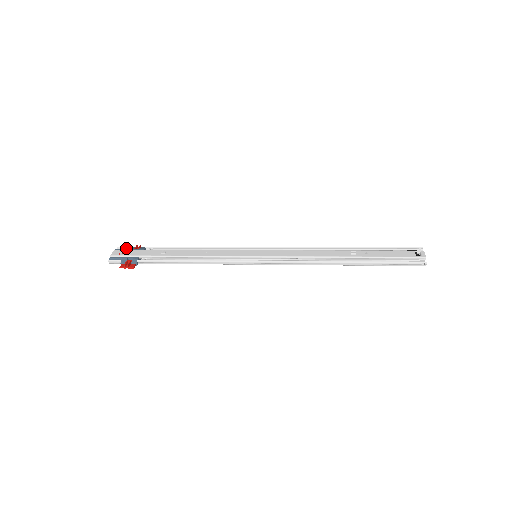
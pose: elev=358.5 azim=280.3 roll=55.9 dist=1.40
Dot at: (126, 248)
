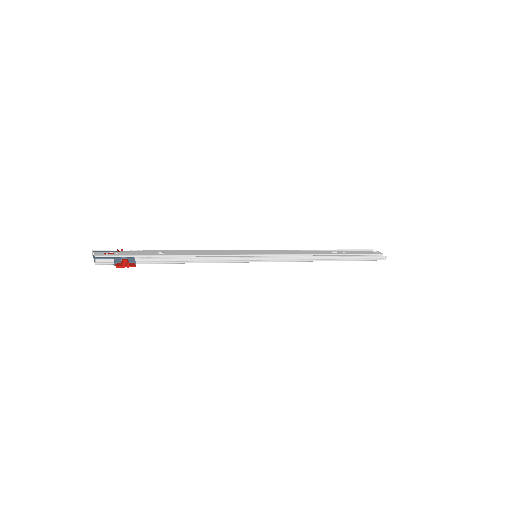
Dot at: (105, 251)
